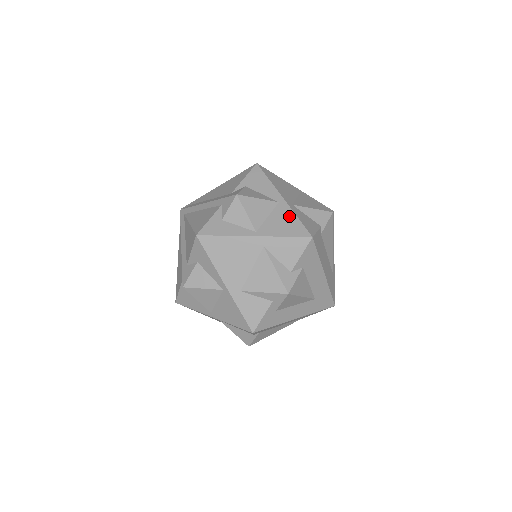
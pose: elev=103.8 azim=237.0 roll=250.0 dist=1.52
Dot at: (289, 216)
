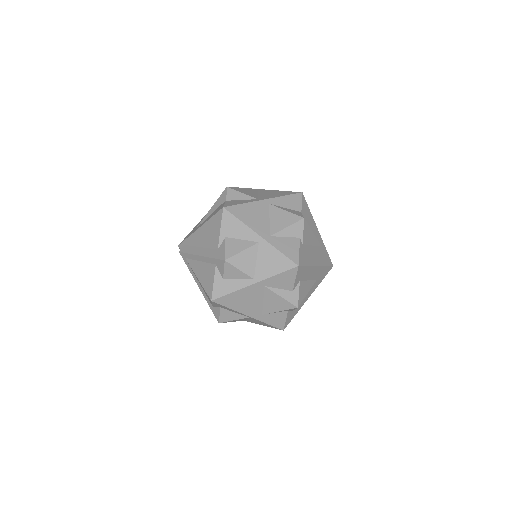
Dot at: (272, 253)
